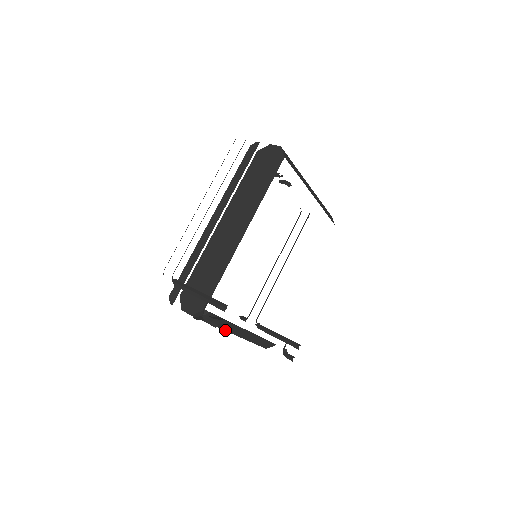
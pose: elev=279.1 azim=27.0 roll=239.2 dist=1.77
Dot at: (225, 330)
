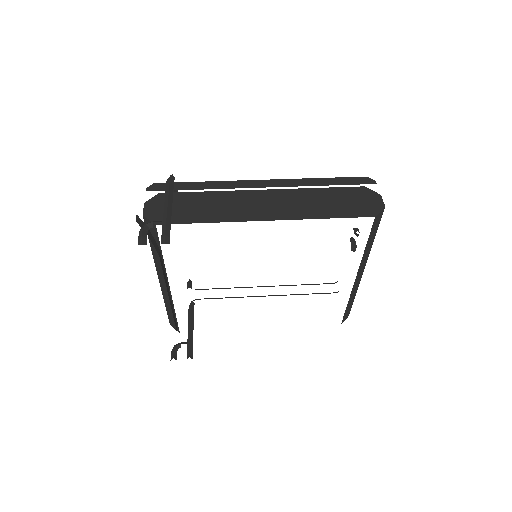
Dot at: (156, 265)
